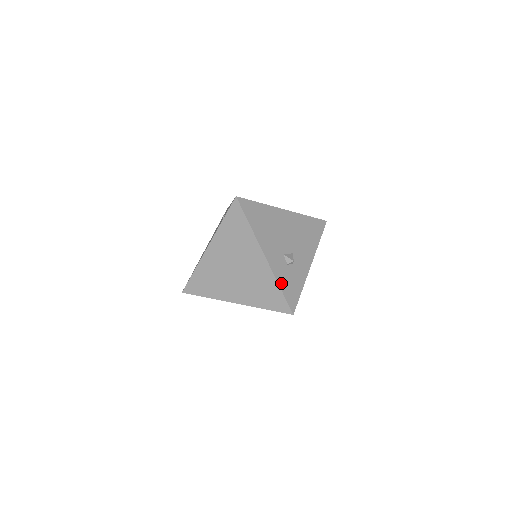
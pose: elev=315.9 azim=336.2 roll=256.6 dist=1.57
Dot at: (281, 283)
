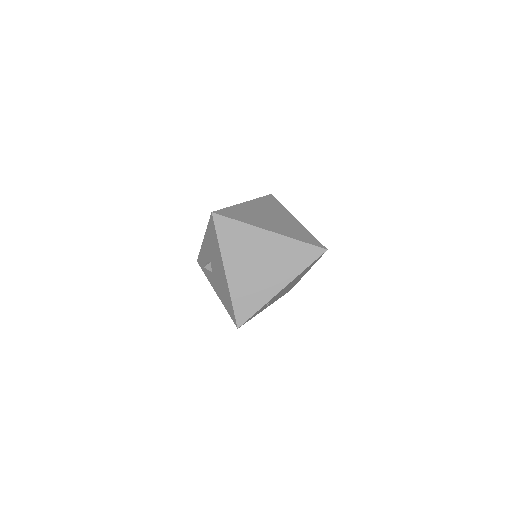
Dot at: occluded
